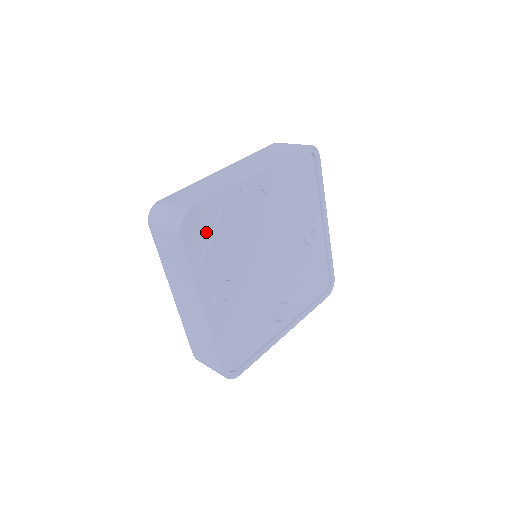
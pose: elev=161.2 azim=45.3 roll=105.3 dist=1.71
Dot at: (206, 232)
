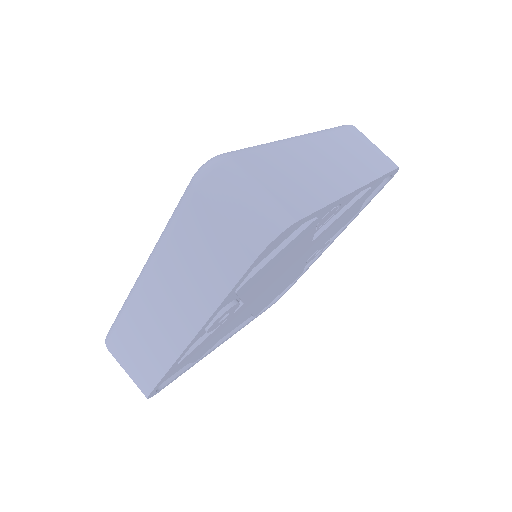
Dot at: (273, 247)
